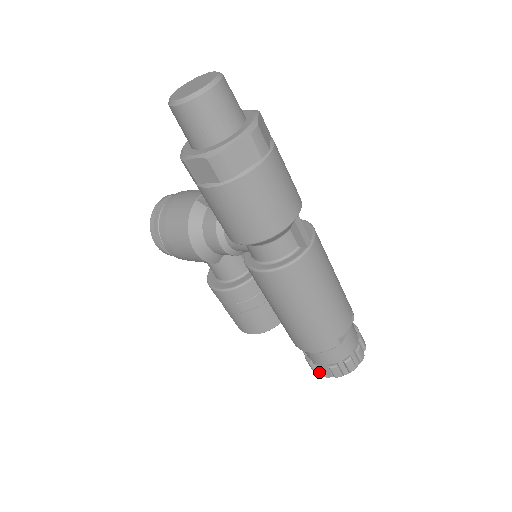
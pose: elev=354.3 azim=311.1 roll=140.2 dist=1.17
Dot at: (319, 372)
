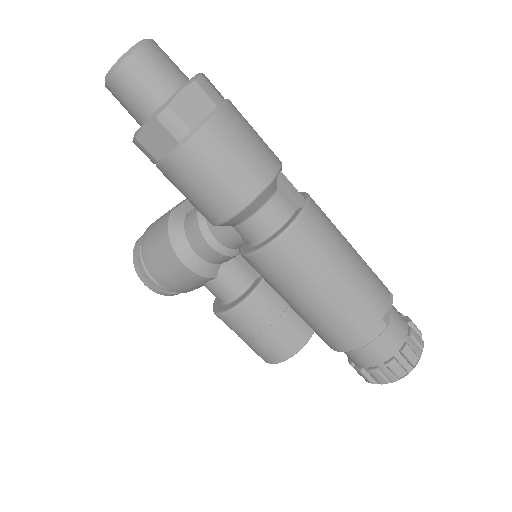
Dot at: (377, 379)
